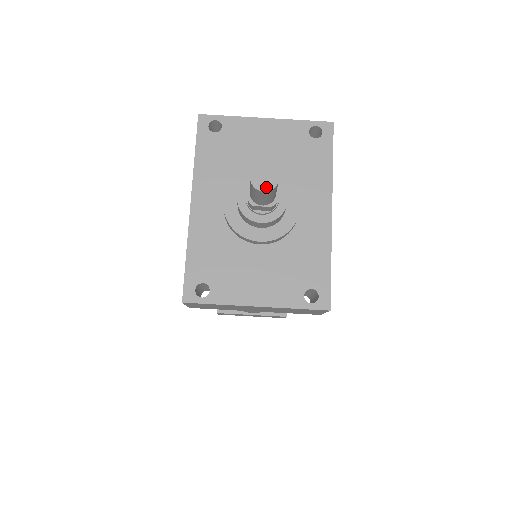
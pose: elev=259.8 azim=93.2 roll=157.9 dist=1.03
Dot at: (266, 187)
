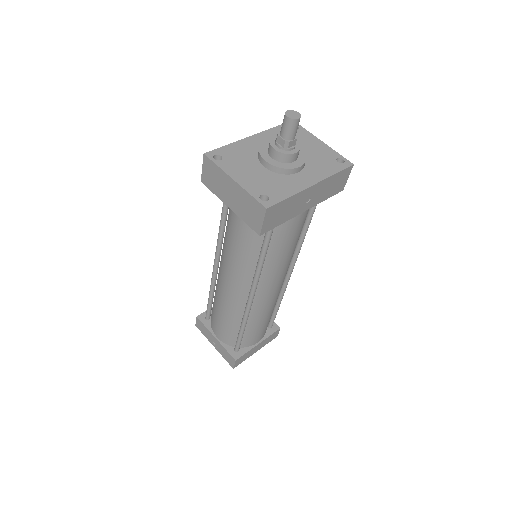
Dot at: (290, 116)
